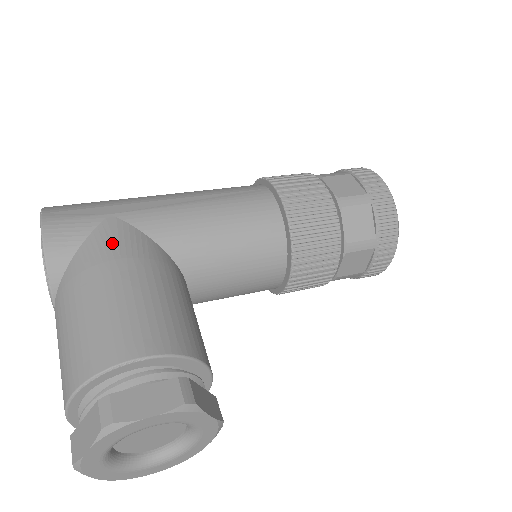
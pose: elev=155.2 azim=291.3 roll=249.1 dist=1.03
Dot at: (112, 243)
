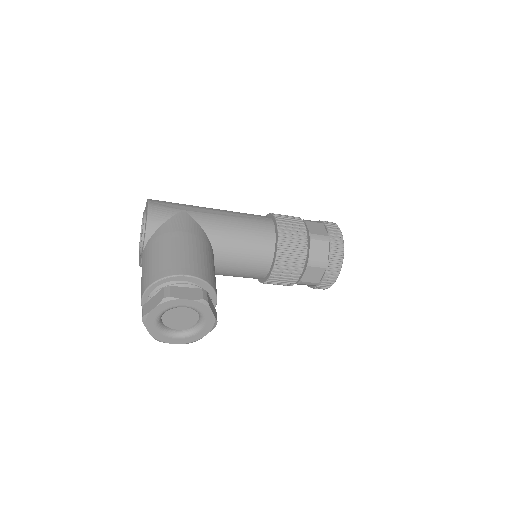
Dot at: (182, 224)
